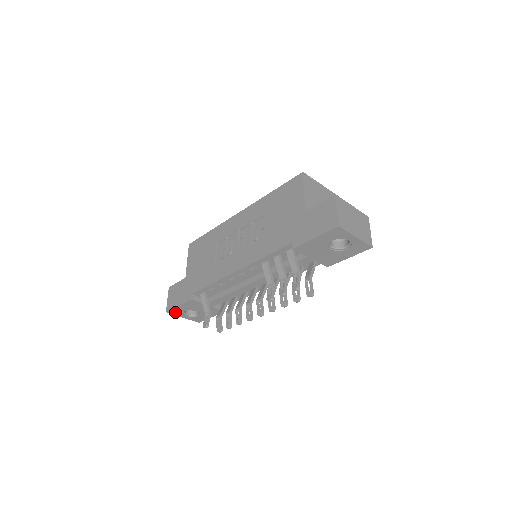
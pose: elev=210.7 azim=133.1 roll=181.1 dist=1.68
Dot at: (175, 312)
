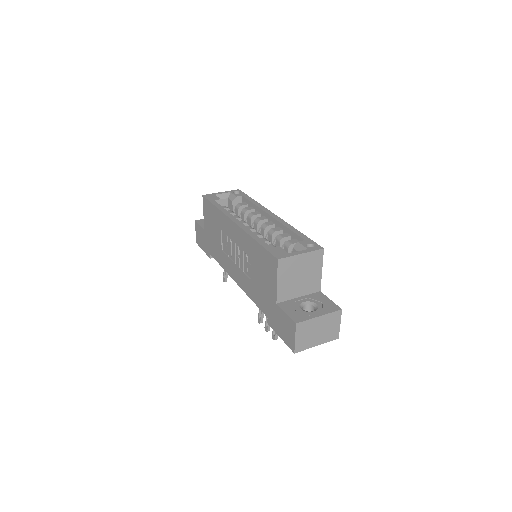
Dot at: occluded
